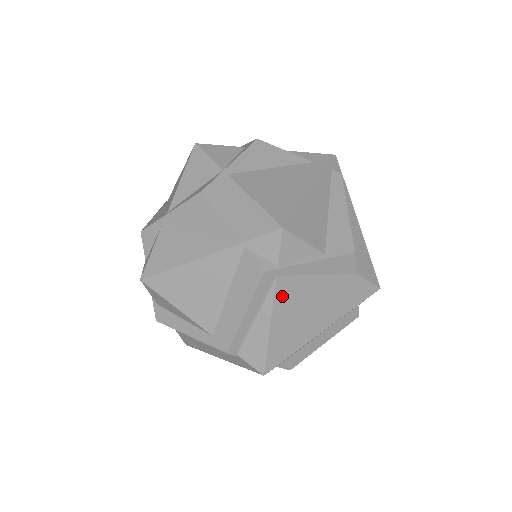
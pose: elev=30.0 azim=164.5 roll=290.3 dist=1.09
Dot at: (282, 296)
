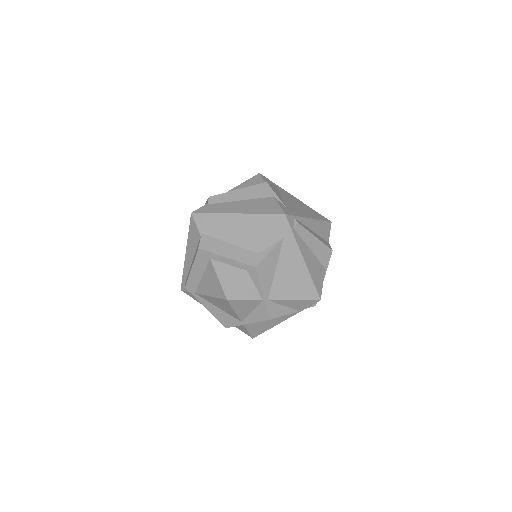
Dot at: occluded
